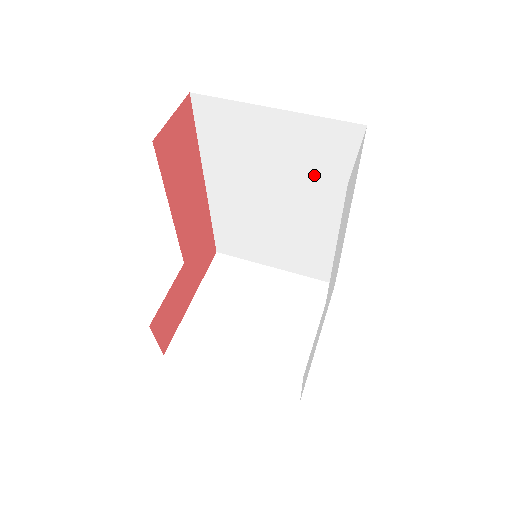
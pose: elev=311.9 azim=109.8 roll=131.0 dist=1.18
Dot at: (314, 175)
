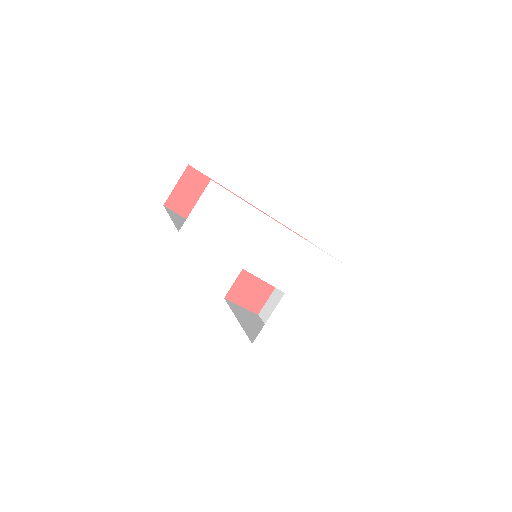
Dot at: occluded
